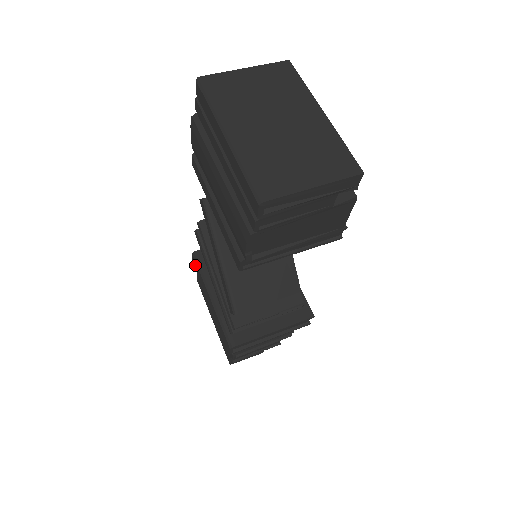
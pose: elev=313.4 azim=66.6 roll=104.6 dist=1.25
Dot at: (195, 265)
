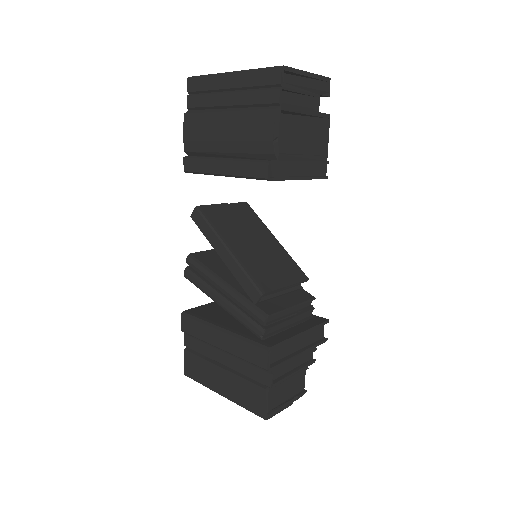
Dot at: (187, 326)
